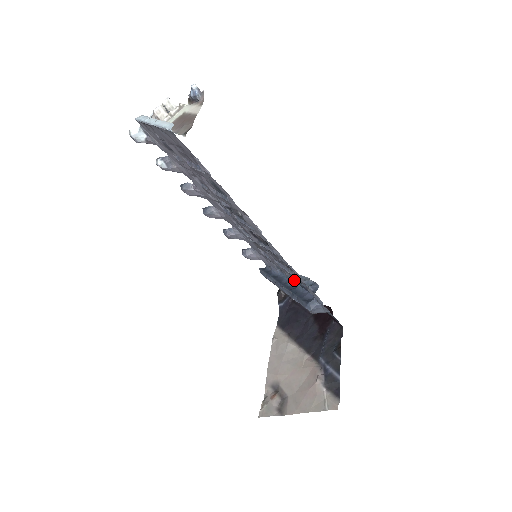
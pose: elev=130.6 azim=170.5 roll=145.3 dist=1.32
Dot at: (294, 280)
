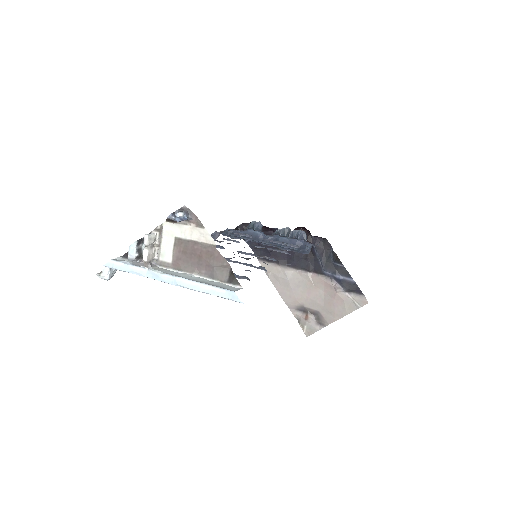
Dot at: occluded
